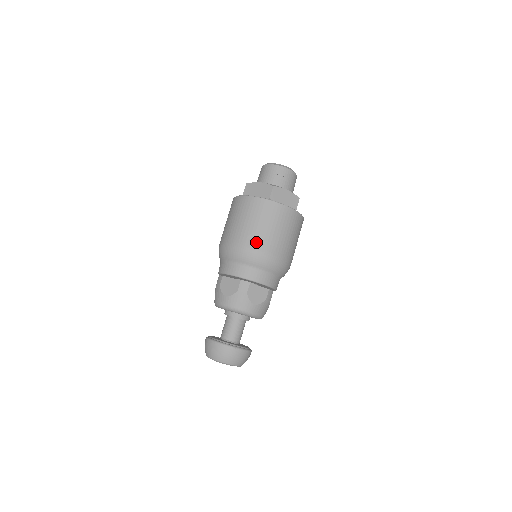
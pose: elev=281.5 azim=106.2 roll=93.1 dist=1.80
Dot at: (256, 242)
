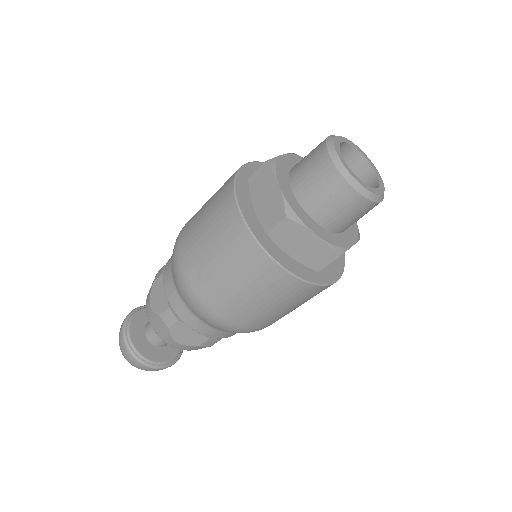
Dot at: (202, 286)
